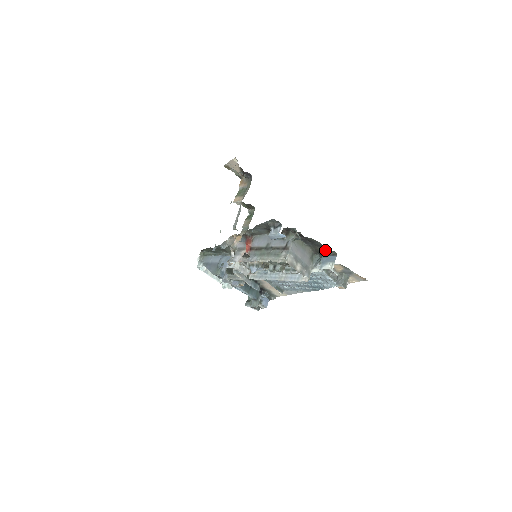
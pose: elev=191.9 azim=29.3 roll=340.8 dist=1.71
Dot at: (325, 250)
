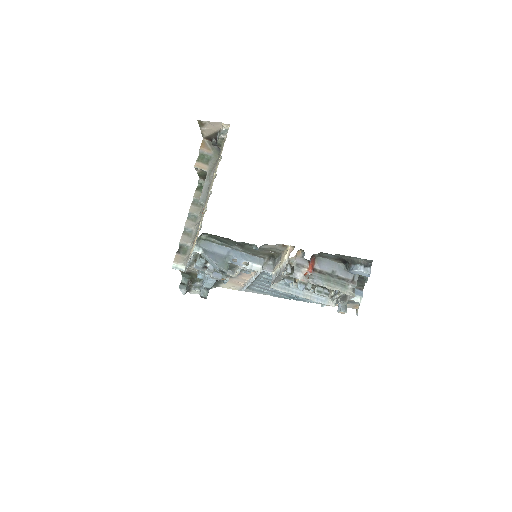
Dot at: (358, 284)
